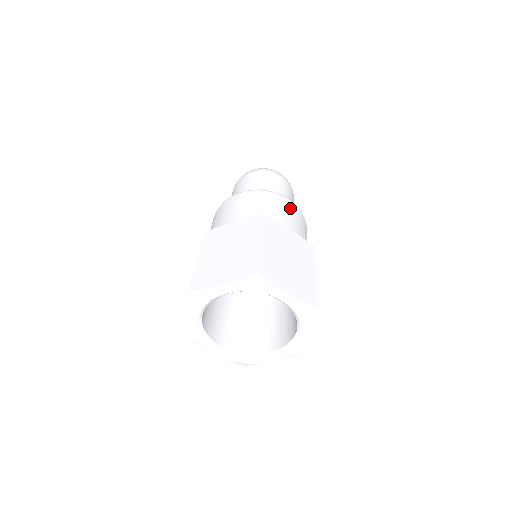
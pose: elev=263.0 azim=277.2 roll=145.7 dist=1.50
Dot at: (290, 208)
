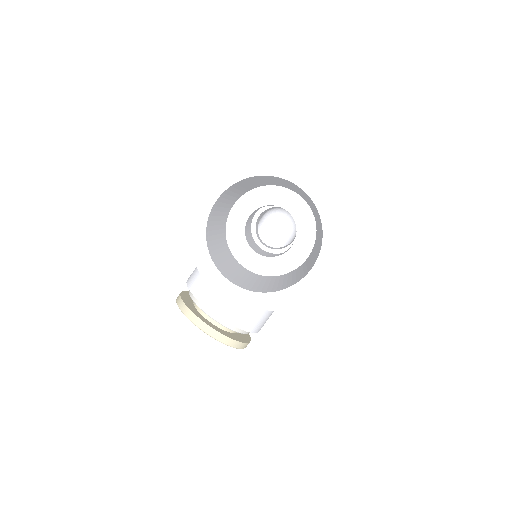
Dot at: occluded
